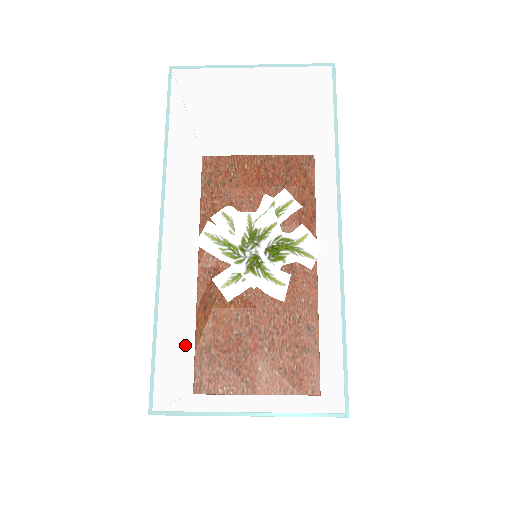
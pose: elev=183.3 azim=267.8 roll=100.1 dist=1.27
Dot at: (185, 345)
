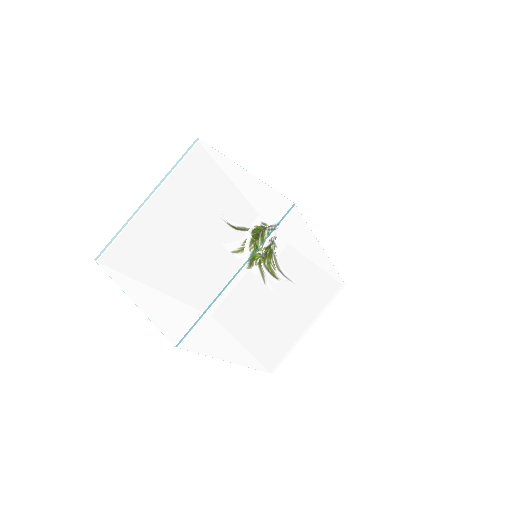
Dot at: occluded
